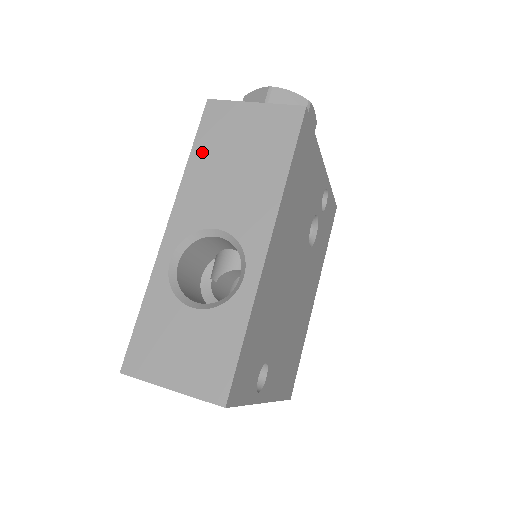
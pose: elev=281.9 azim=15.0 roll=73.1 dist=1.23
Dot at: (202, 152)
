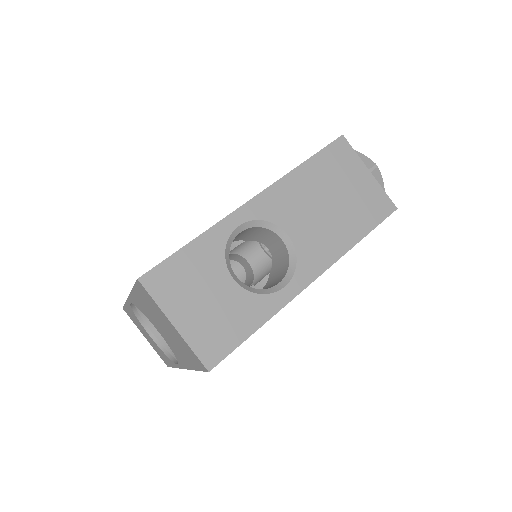
Dot at: (314, 169)
